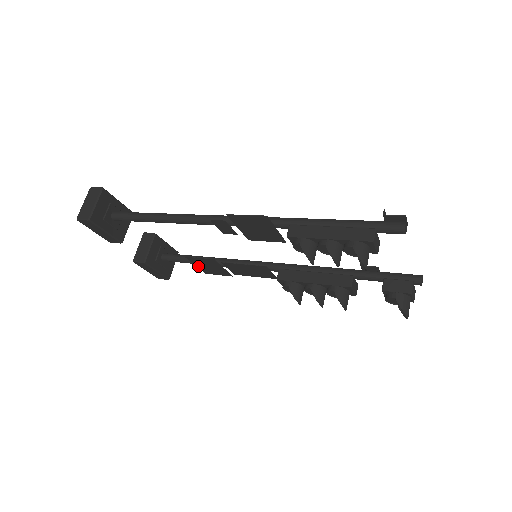
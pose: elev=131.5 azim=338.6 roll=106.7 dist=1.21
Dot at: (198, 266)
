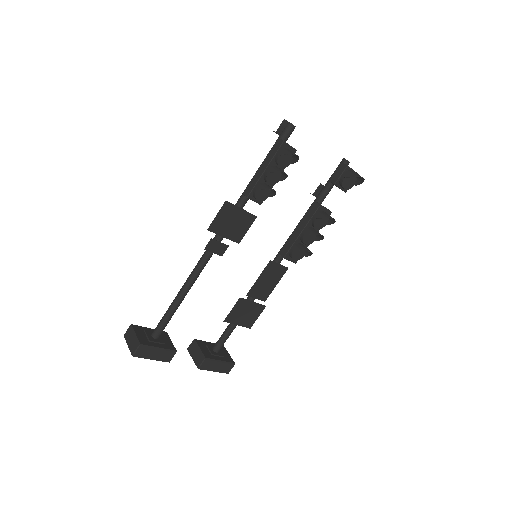
Dot at: (239, 324)
